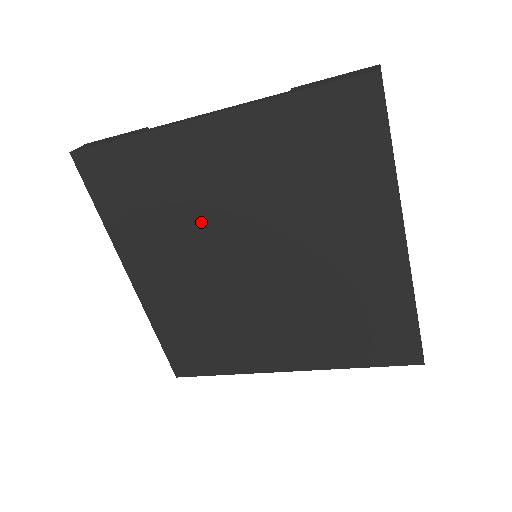
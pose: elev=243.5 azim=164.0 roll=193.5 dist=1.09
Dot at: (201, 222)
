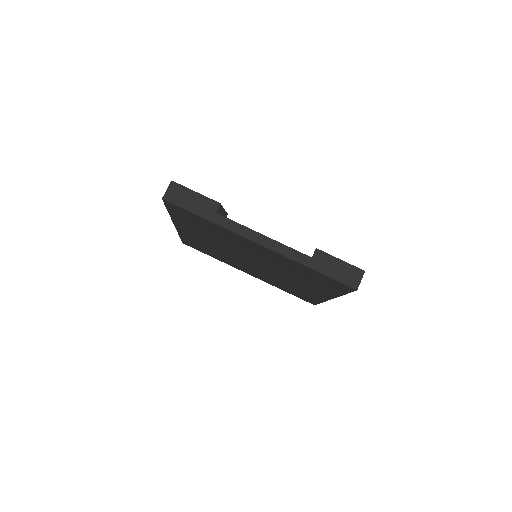
Dot at: (232, 246)
